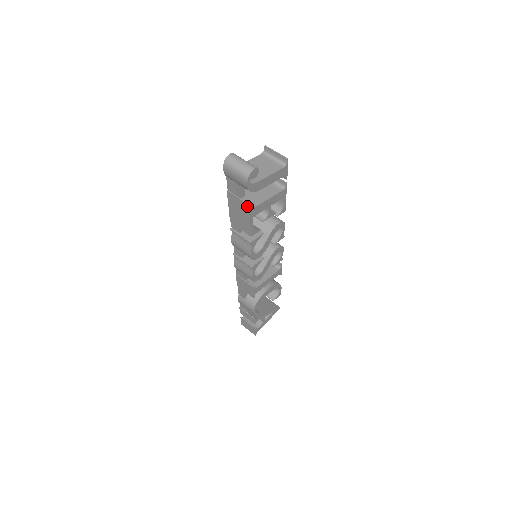
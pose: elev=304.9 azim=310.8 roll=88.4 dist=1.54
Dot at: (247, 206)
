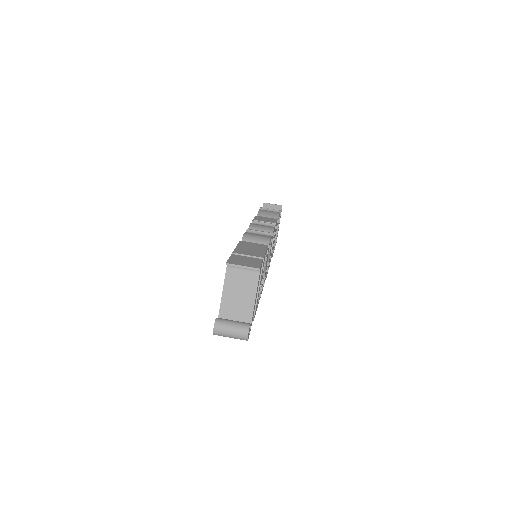
Dot at: occluded
